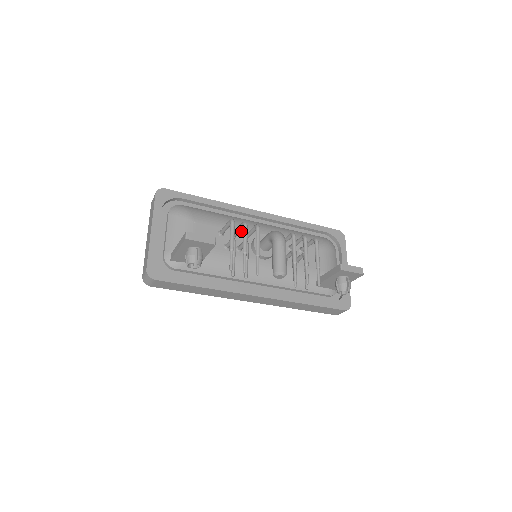
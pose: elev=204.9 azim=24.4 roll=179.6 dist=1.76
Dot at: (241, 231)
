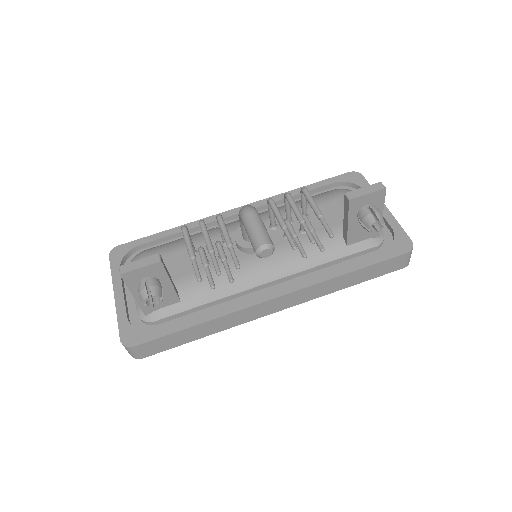
Dot at: (218, 238)
